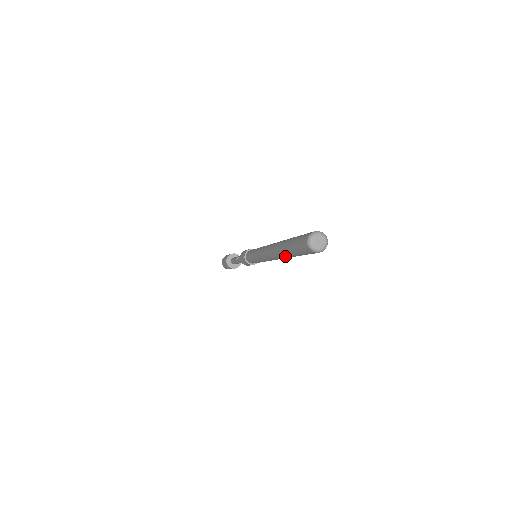
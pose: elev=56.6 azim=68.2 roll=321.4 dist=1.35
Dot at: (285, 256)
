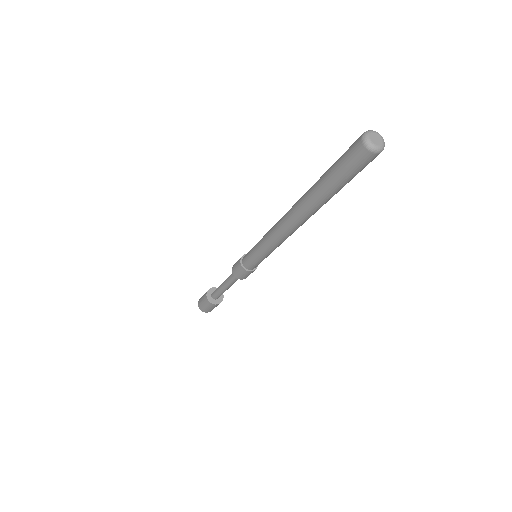
Dot at: (309, 194)
